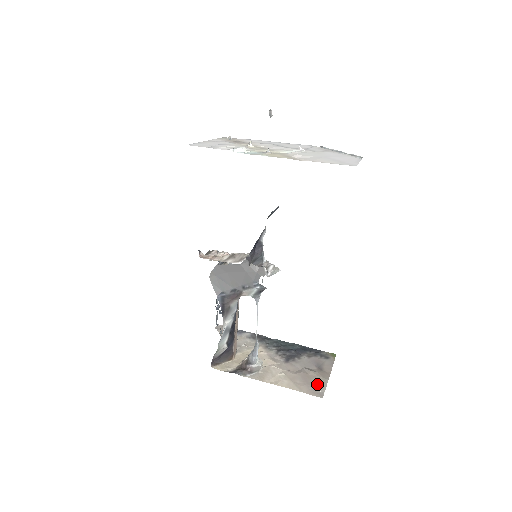
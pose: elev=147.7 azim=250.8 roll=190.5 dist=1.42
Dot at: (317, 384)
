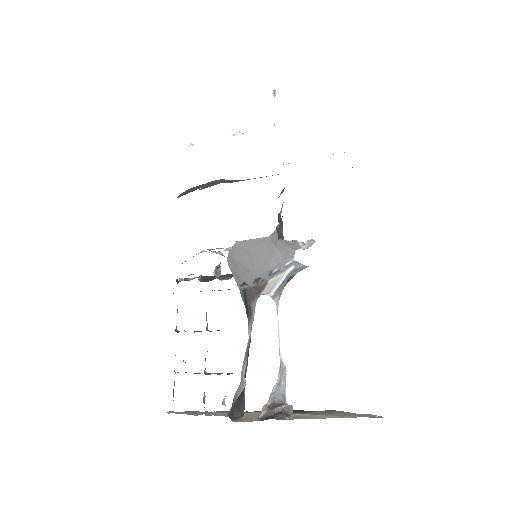
Dot at: (365, 415)
